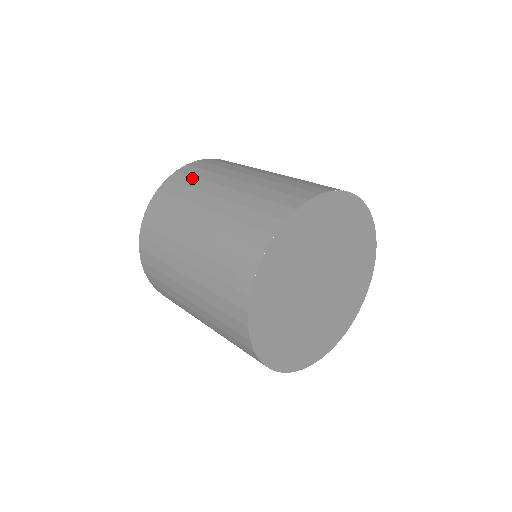
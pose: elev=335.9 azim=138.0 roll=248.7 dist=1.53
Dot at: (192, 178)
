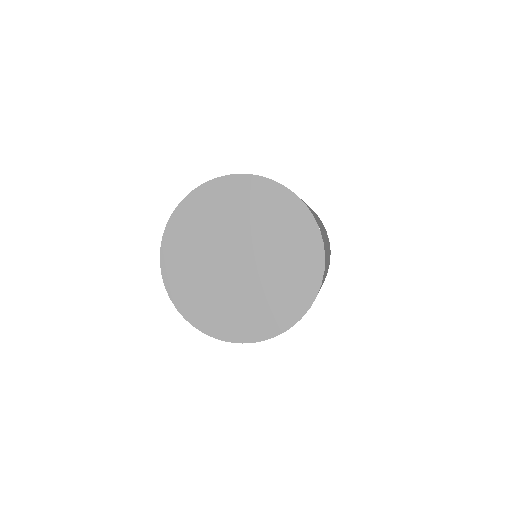
Dot at: occluded
